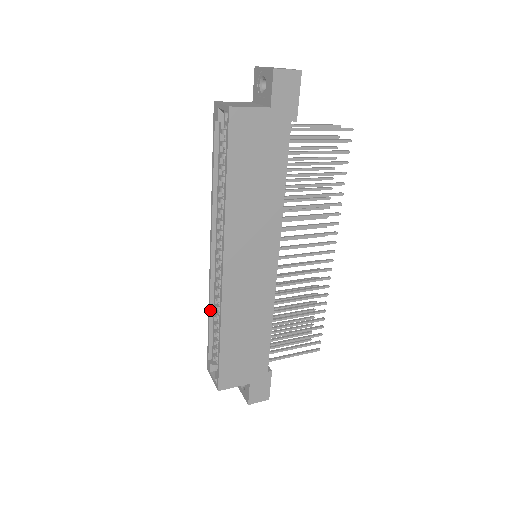
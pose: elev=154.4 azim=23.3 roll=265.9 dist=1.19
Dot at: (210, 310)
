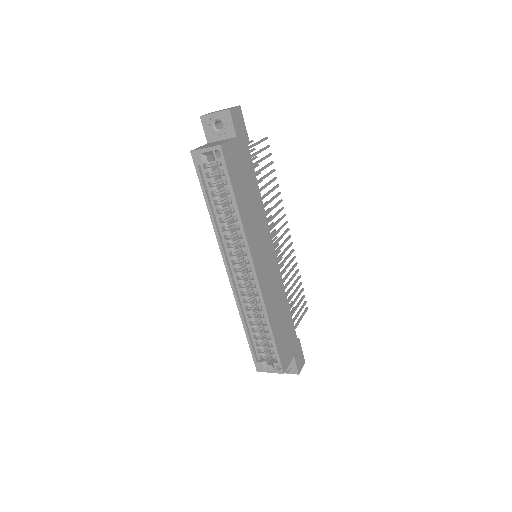
Dot at: (244, 319)
